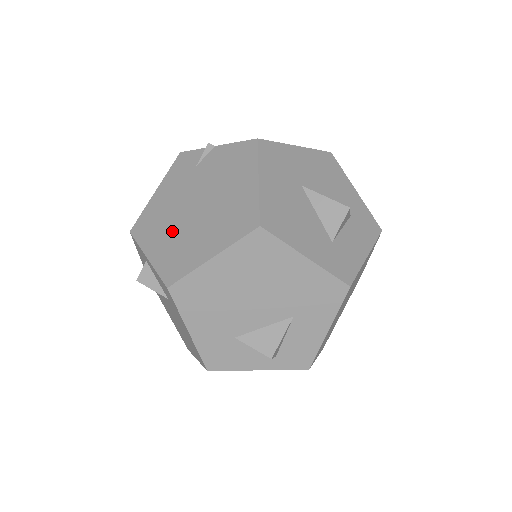
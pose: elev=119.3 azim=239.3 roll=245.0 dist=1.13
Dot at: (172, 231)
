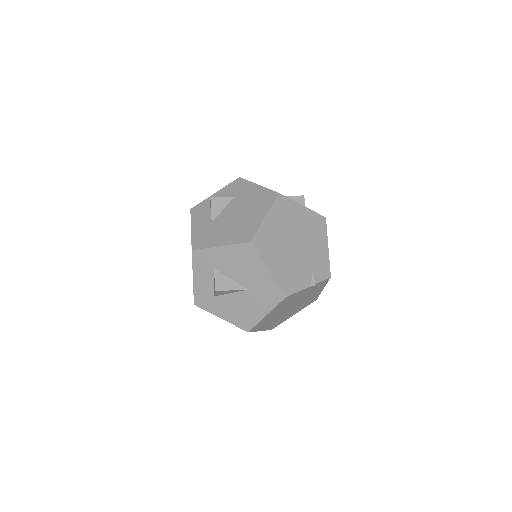
Dot at: occluded
